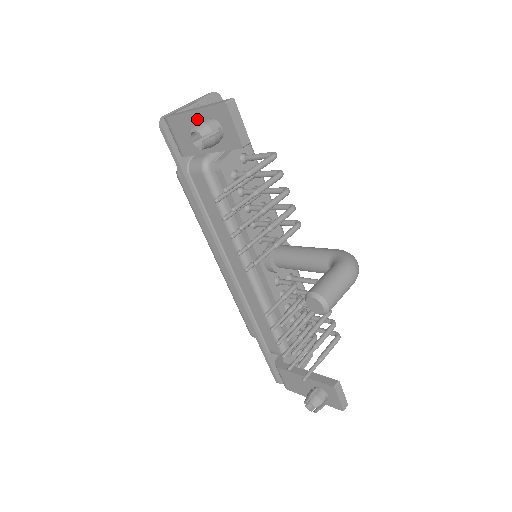
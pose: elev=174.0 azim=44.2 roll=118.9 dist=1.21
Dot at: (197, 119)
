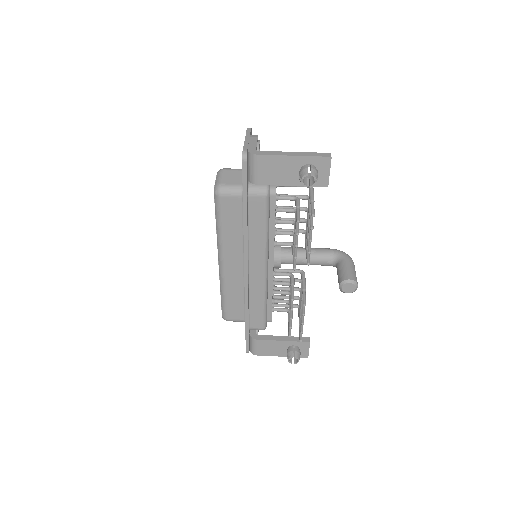
Dot at: (294, 162)
